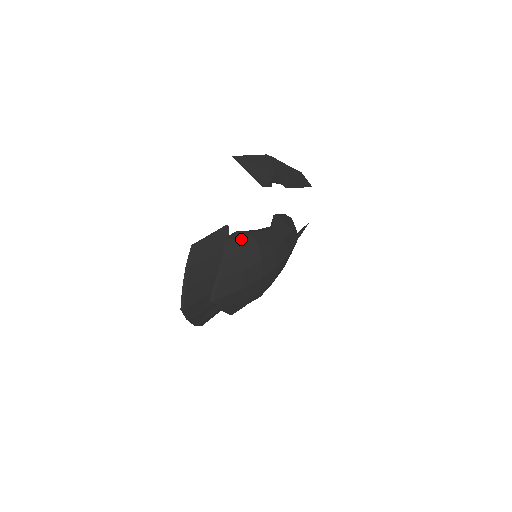
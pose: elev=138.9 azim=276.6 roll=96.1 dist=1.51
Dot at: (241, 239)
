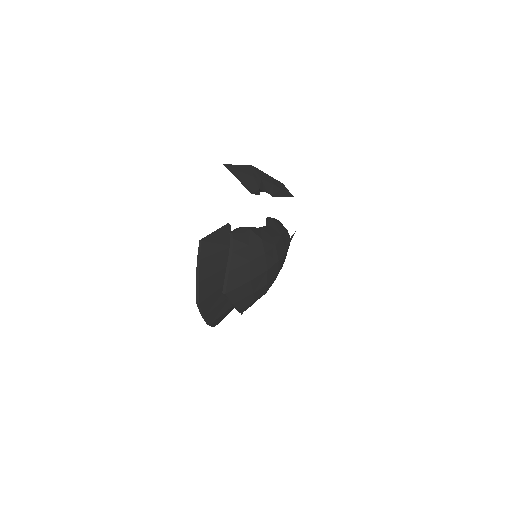
Dot at: (244, 233)
